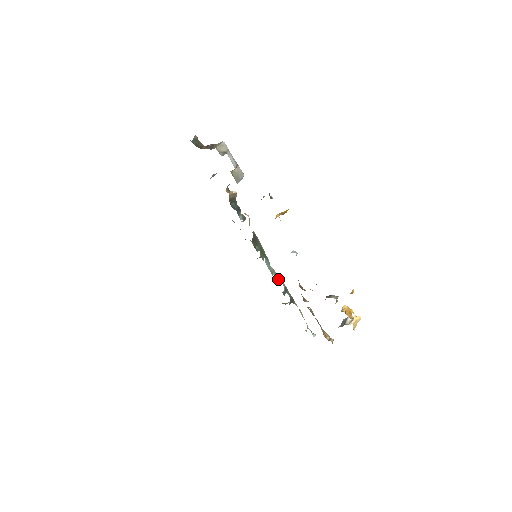
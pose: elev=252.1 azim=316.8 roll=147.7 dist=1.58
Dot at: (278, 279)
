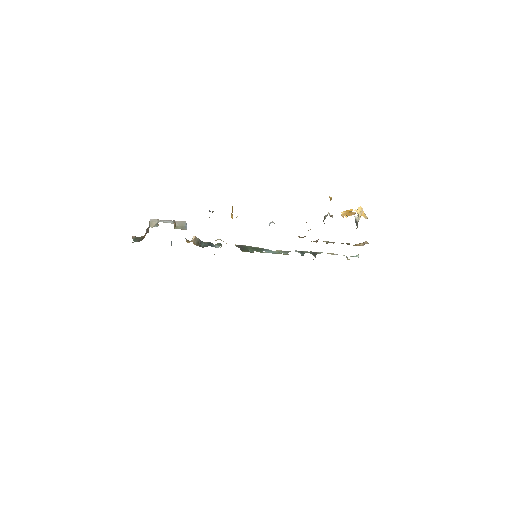
Dot at: (288, 252)
